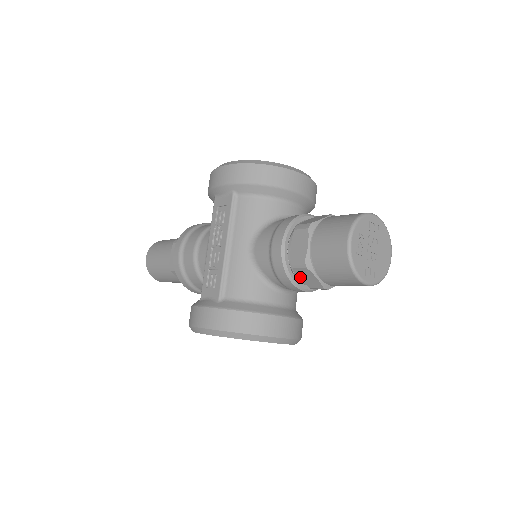
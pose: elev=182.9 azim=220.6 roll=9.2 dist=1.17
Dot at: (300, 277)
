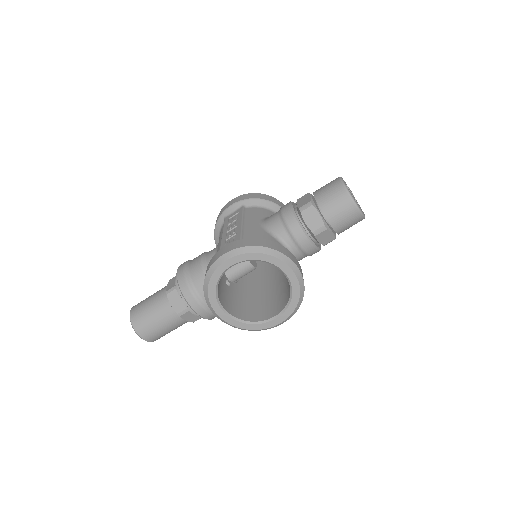
Dot at: (306, 221)
